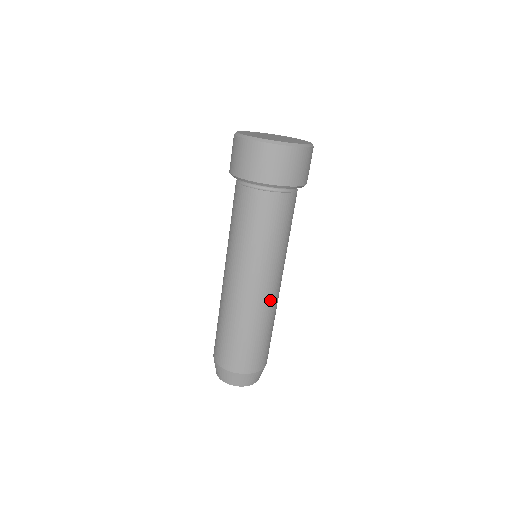
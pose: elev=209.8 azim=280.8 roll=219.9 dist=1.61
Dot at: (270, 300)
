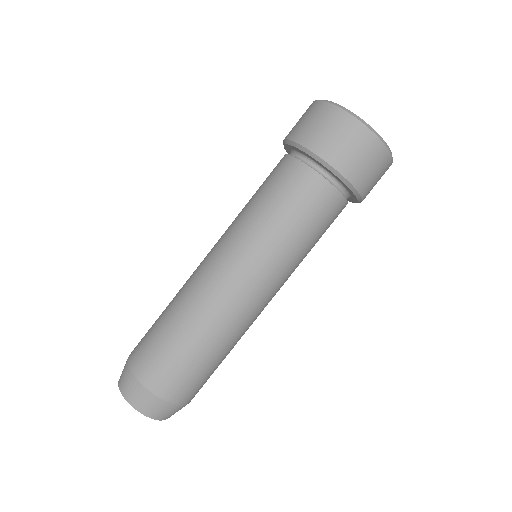
Dot at: (253, 317)
